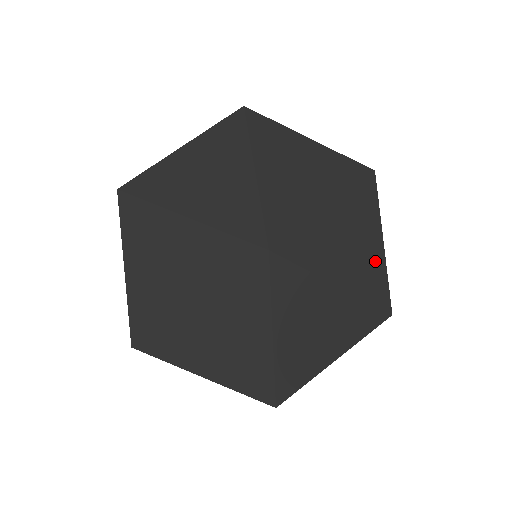
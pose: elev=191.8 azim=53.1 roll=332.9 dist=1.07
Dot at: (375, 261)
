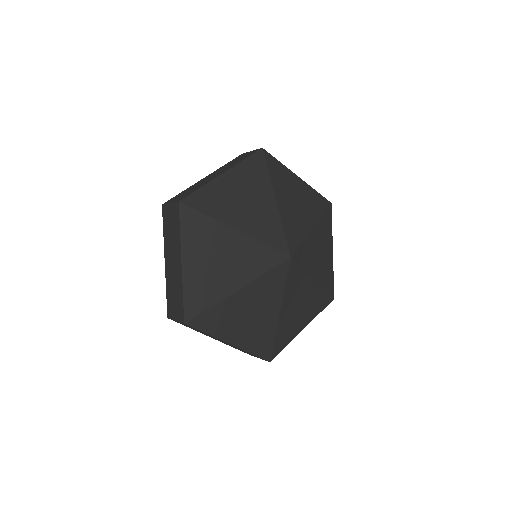
Dot at: (329, 264)
